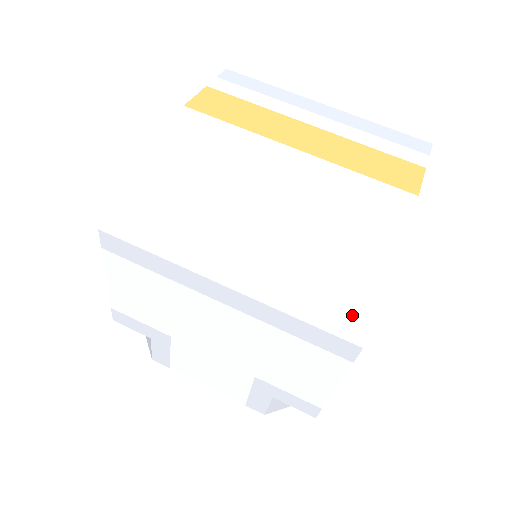
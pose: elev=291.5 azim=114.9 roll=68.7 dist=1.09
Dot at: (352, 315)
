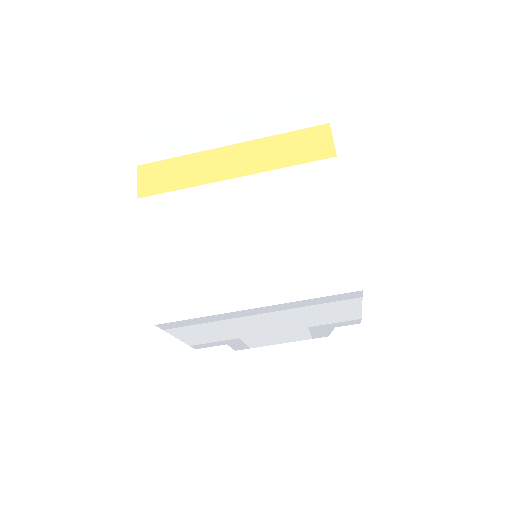
Dot at: (344, 277)
